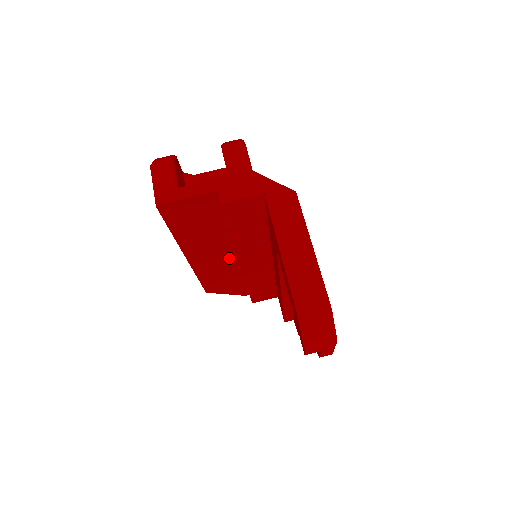
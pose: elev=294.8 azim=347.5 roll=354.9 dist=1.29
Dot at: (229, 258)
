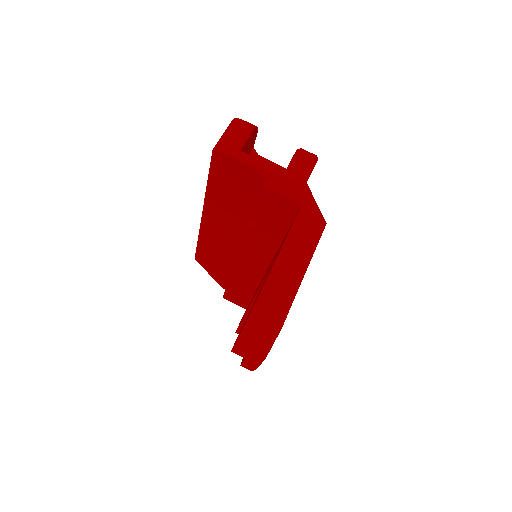
Dot at: (234, 243)
